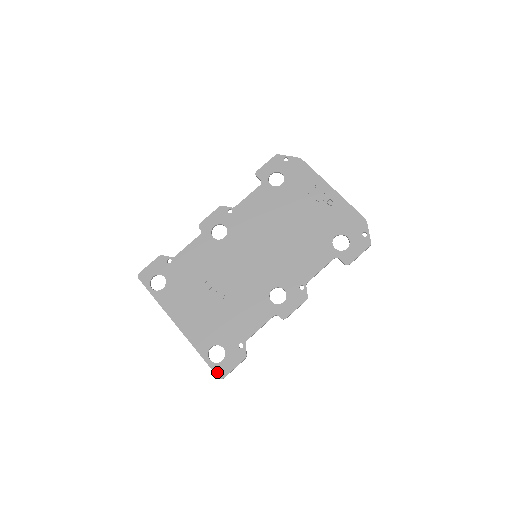
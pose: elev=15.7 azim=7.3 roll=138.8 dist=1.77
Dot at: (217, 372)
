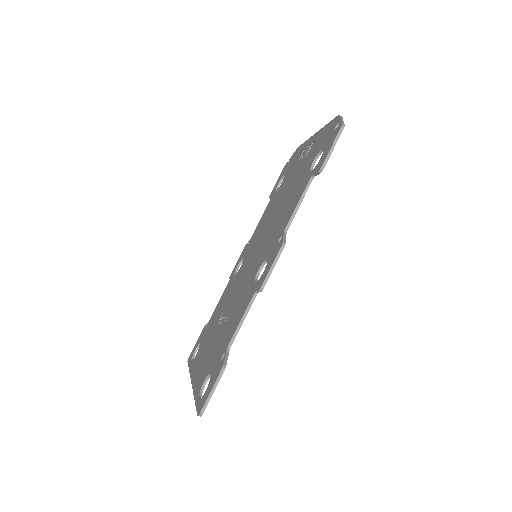
Dot at: (198, 409)
